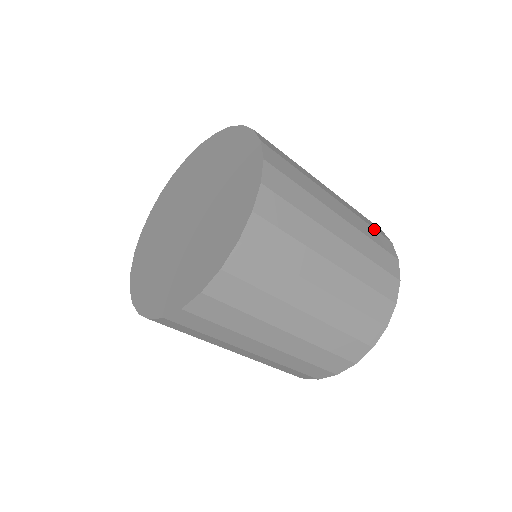
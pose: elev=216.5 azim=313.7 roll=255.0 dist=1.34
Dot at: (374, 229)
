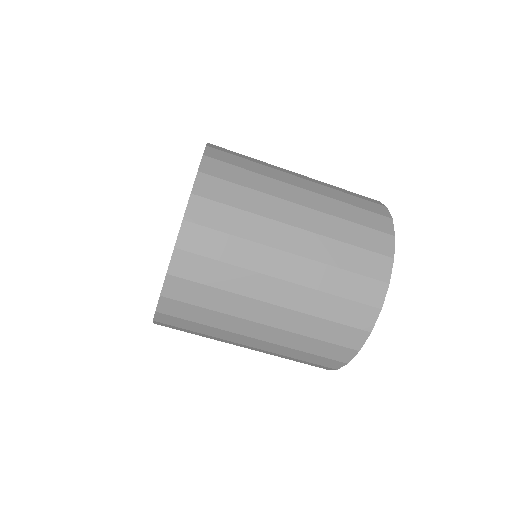
Dot at: (362, 209)
